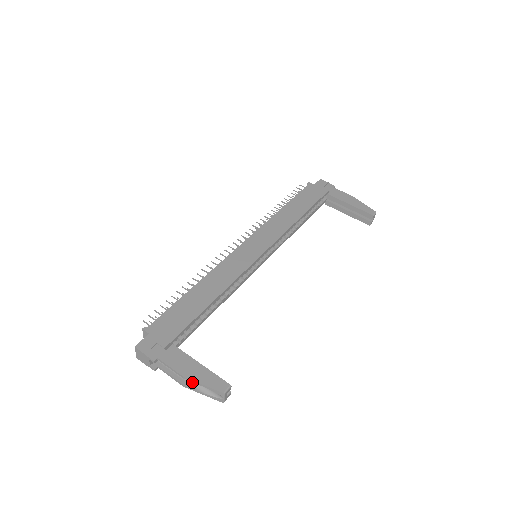
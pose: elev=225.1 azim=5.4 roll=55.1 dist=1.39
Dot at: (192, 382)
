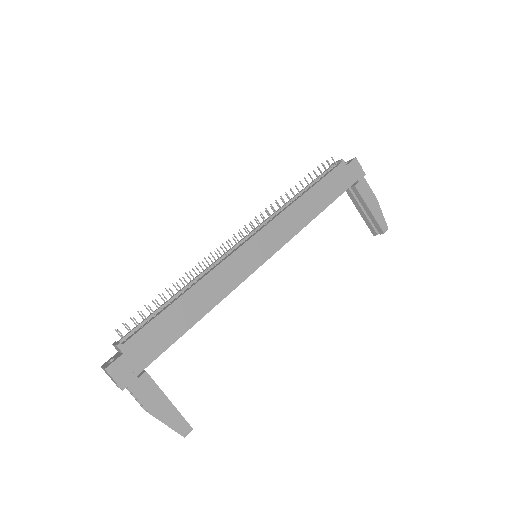
Dot at: occluded
